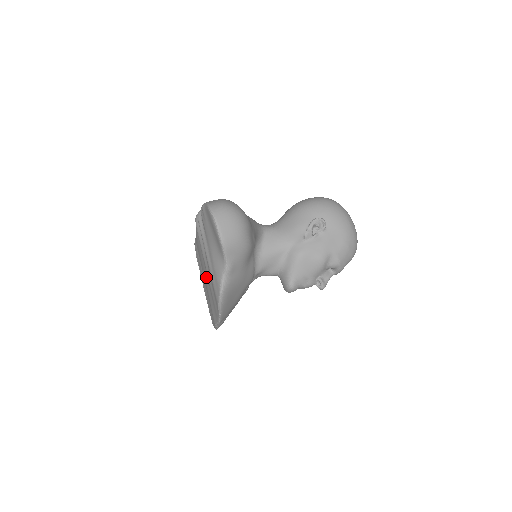
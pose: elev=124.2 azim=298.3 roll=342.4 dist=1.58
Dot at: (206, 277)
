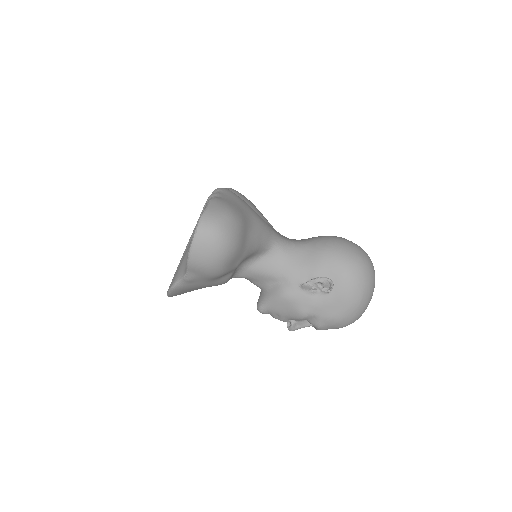
Dot at: occluded
